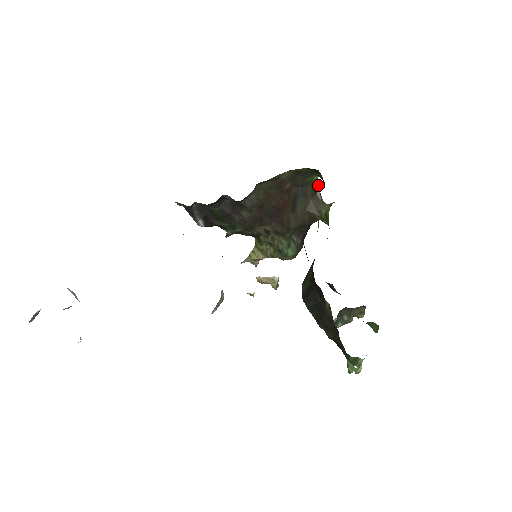
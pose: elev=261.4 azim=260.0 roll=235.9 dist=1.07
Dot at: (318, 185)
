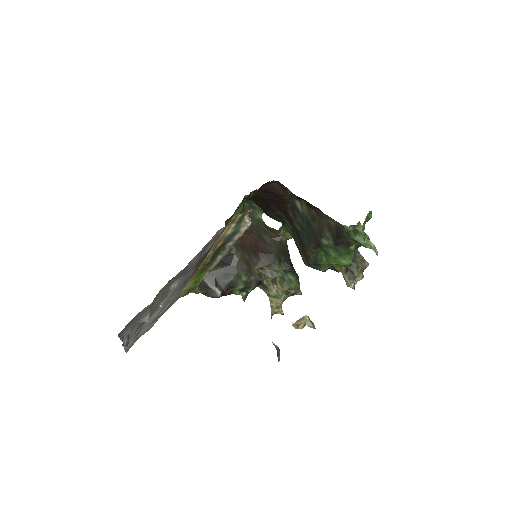
Dot at: occluded
